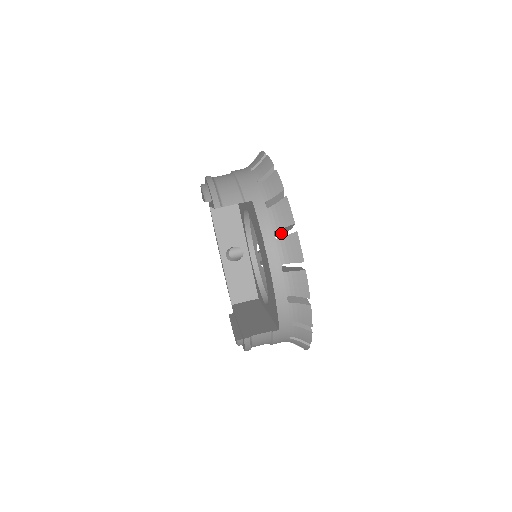
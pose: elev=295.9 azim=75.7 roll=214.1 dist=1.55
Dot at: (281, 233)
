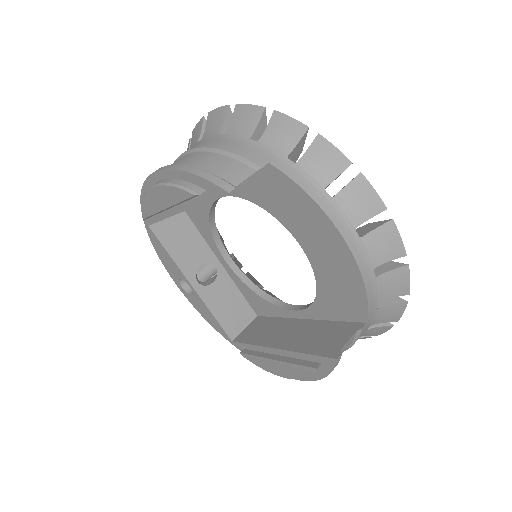
Dot at: occluded
